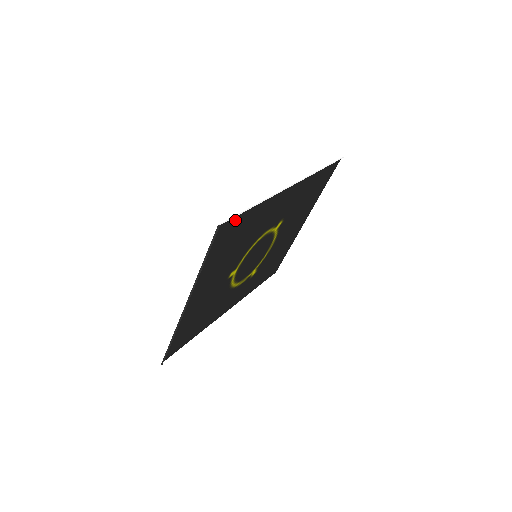
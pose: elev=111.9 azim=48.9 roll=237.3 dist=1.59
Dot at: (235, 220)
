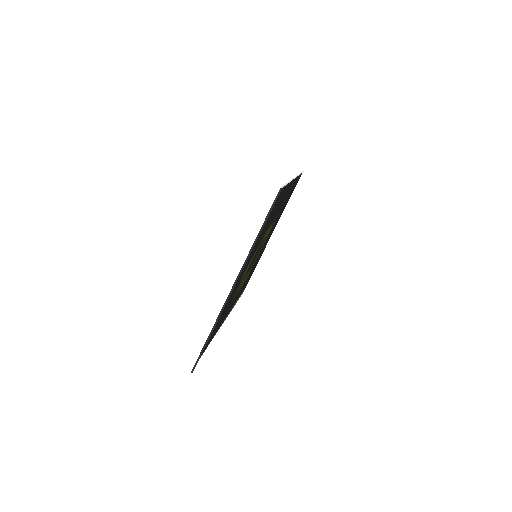
Dot at: (280, 192)
